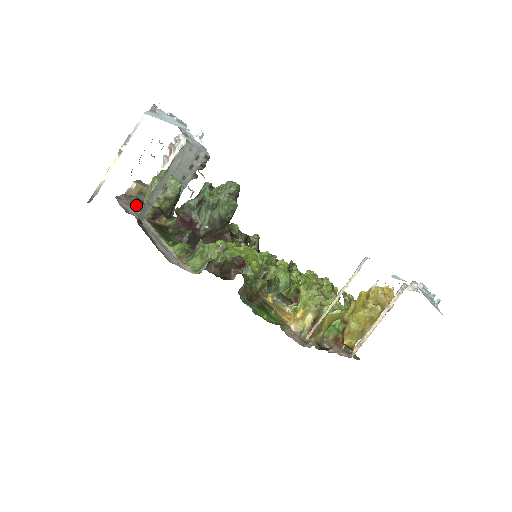
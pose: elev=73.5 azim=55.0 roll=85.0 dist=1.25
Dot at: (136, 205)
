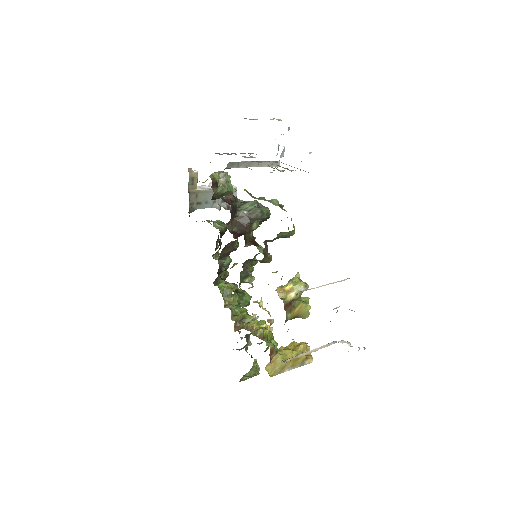
Dot at: occluded
